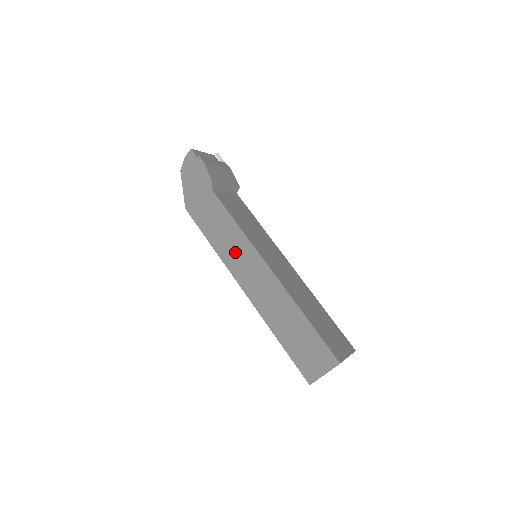
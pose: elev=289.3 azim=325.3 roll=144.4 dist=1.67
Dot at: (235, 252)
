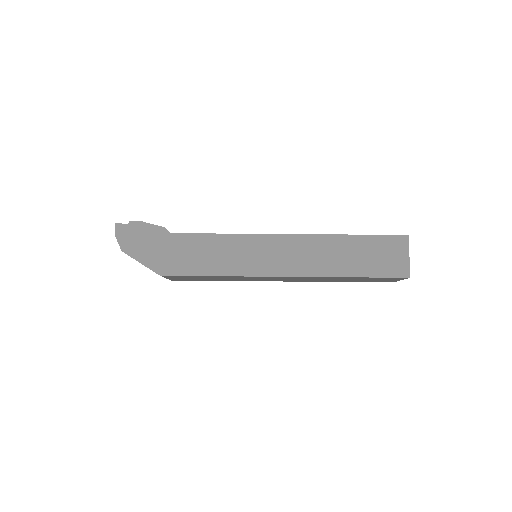
Dot at: (245, 256)
